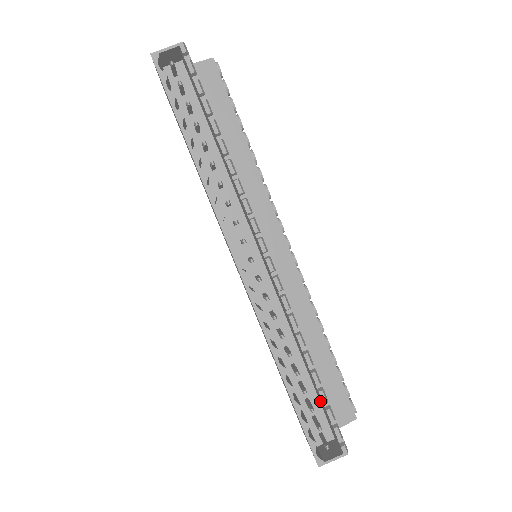
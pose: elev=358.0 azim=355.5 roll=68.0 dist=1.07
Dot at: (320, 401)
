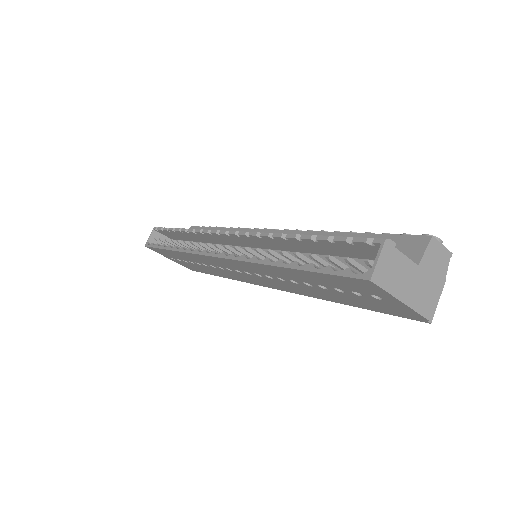
Dot at: (353, 255)
